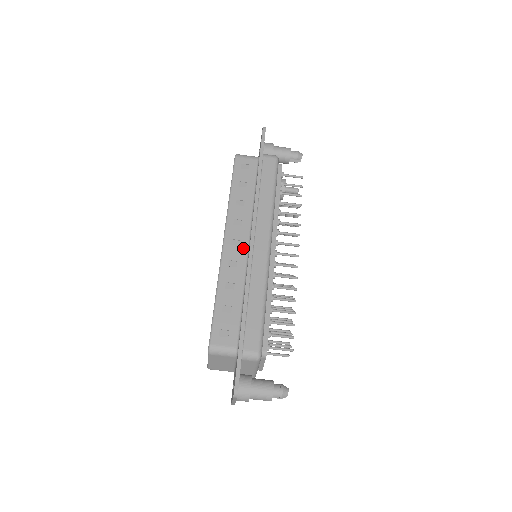
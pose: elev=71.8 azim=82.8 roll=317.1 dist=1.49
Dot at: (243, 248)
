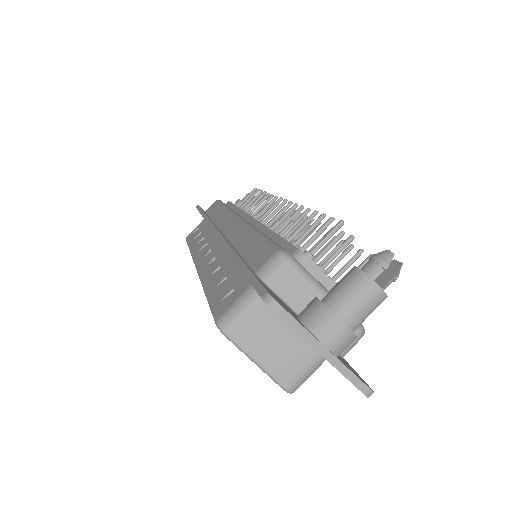
Dot at: (216, 248)
